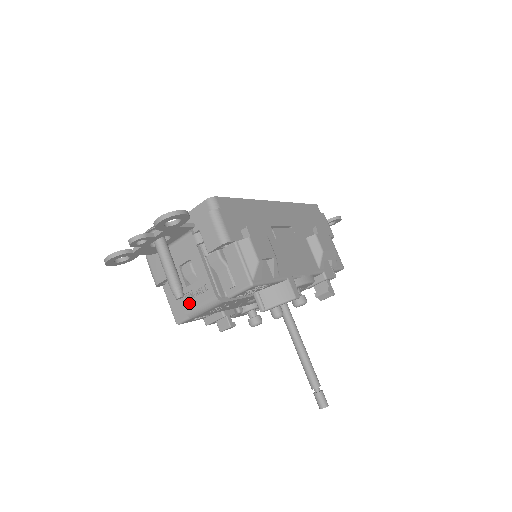
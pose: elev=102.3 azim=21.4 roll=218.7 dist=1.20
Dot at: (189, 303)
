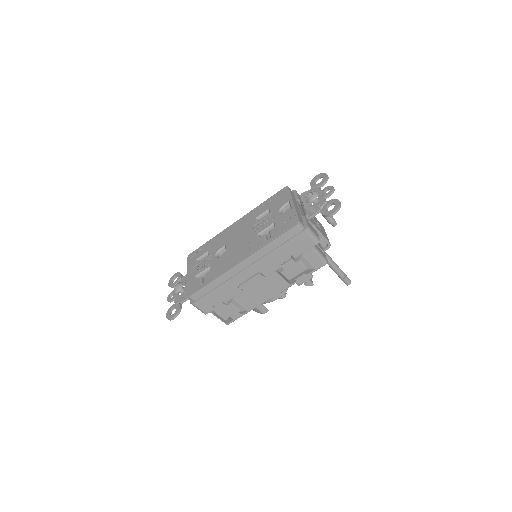
Dot at: occluded
